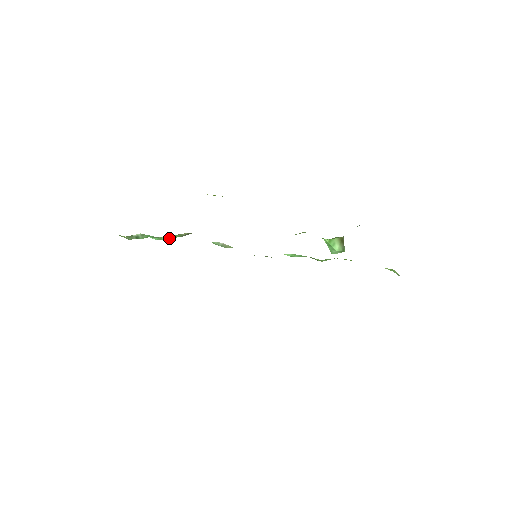
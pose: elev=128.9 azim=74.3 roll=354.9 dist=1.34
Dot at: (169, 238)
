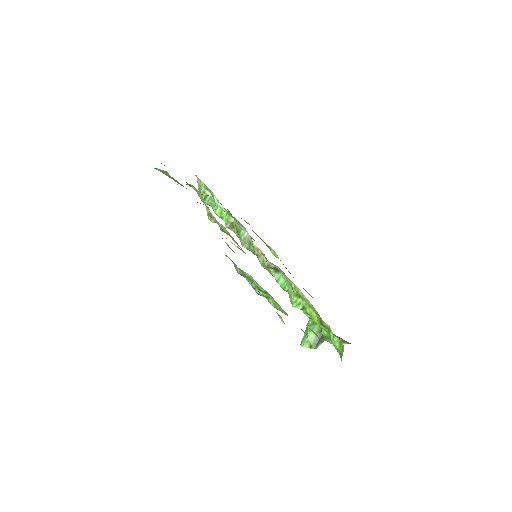
Dot at: (220, 214)
